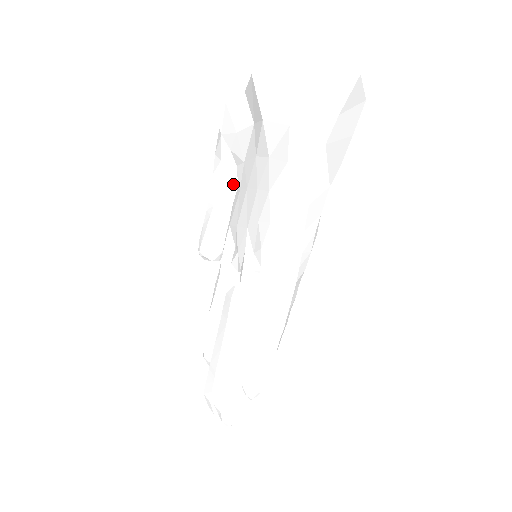
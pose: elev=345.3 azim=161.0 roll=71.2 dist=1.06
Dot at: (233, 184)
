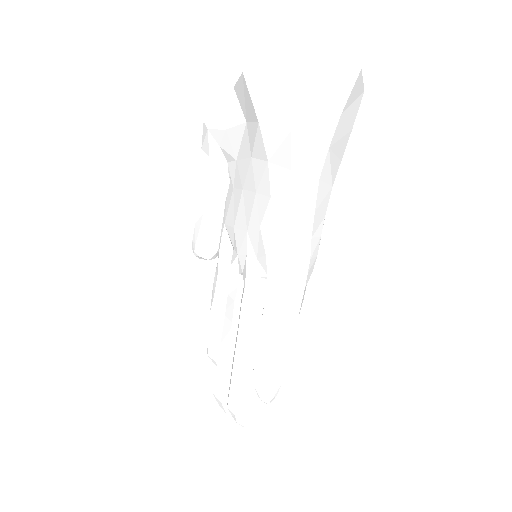
Dot at: (224, 180)
